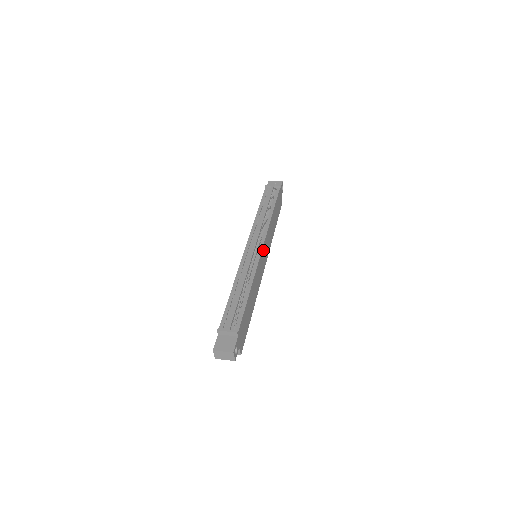
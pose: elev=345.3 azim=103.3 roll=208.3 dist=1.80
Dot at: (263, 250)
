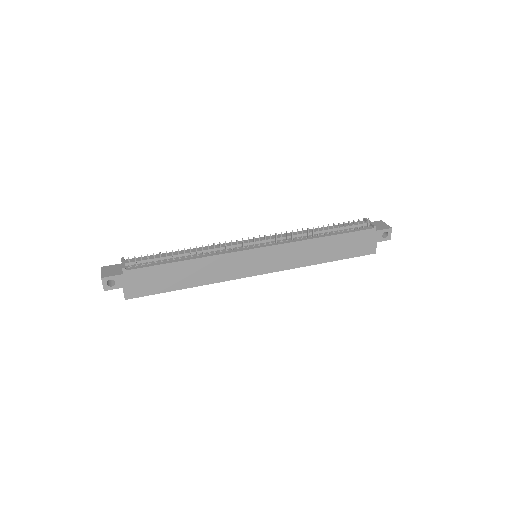
Dot at: (261, 252)
